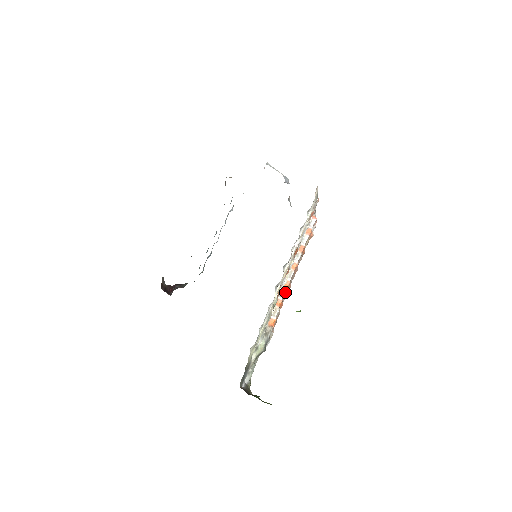
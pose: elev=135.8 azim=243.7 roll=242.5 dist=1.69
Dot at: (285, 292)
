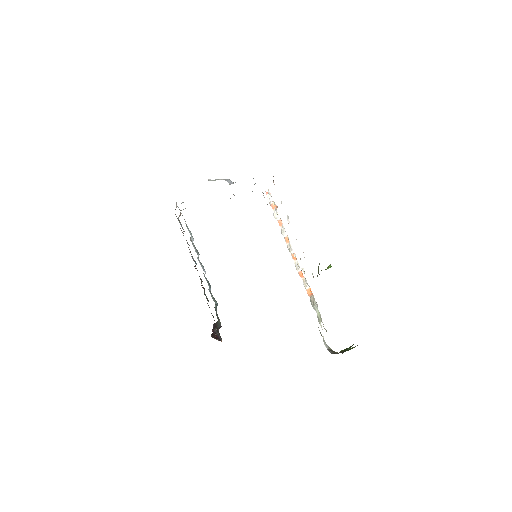
Dot at: occluded
